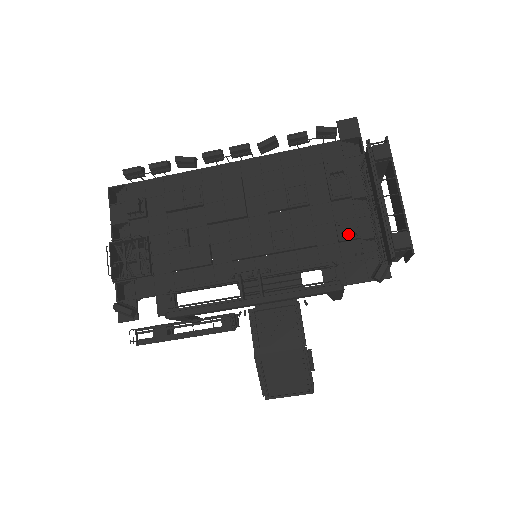
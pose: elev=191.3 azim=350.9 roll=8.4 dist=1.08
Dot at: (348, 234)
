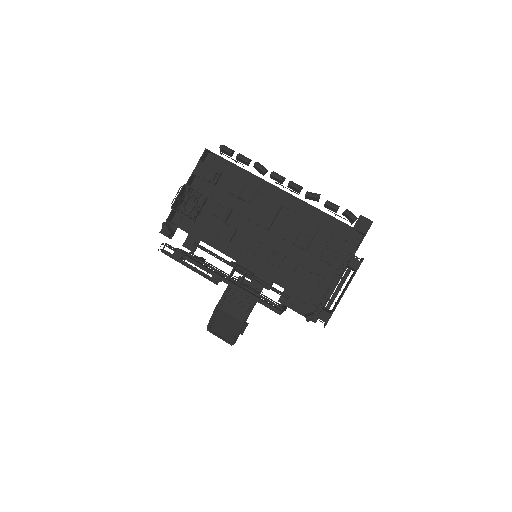
Dot at: (311, 285)
